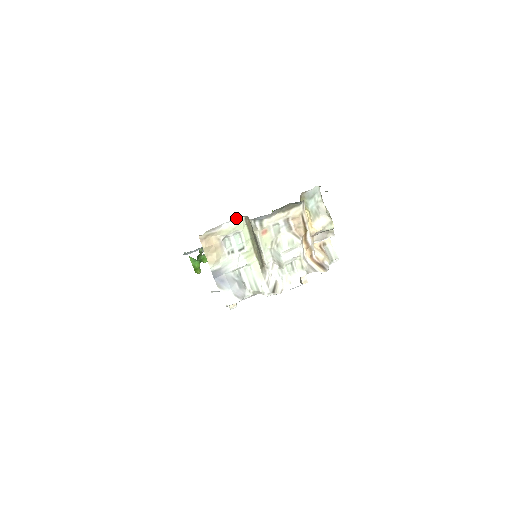
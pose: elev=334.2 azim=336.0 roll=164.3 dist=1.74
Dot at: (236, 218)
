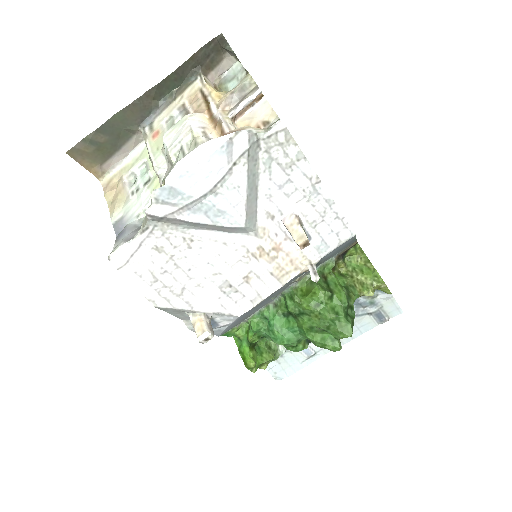
Dot at: (141, 147)
